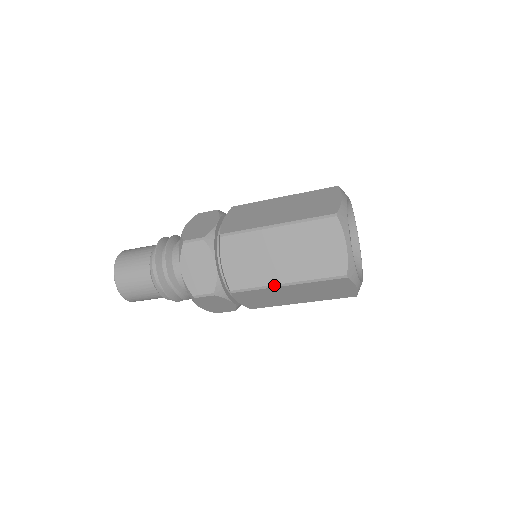
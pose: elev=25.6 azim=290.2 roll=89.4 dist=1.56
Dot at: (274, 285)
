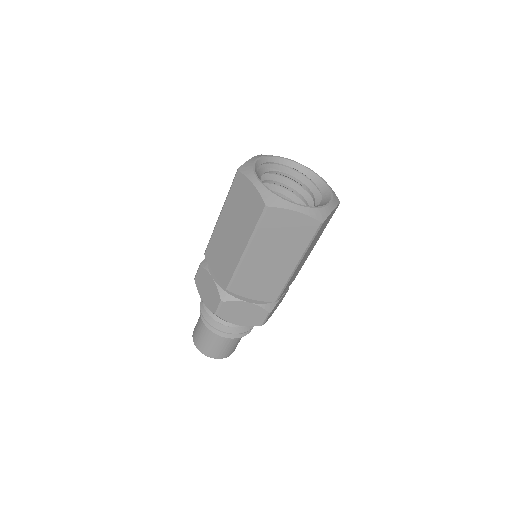
Dot at: (217, 223)
